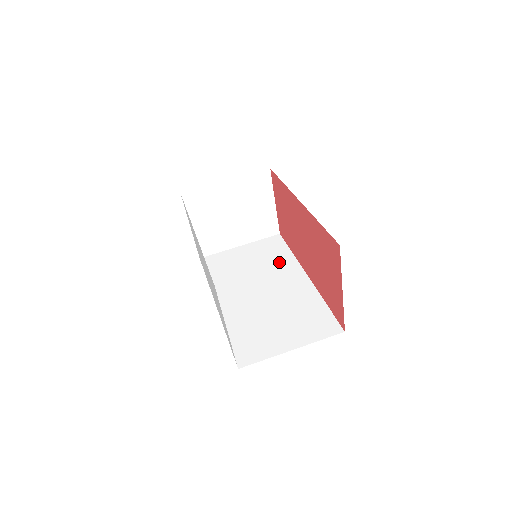
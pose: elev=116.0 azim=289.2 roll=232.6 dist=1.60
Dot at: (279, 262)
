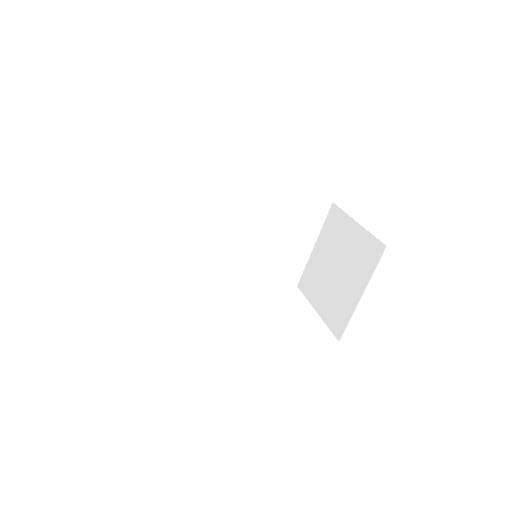
Dot at: (214, 197)
